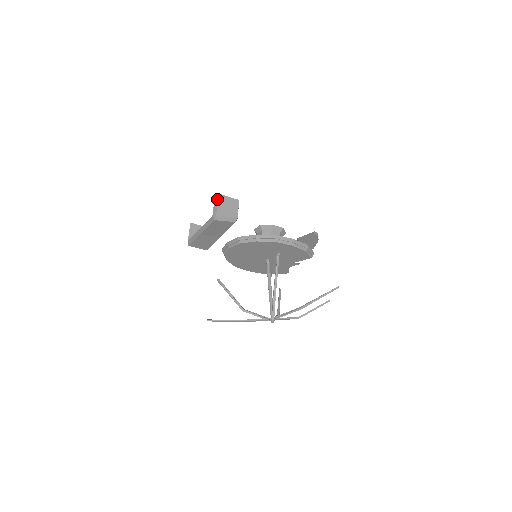
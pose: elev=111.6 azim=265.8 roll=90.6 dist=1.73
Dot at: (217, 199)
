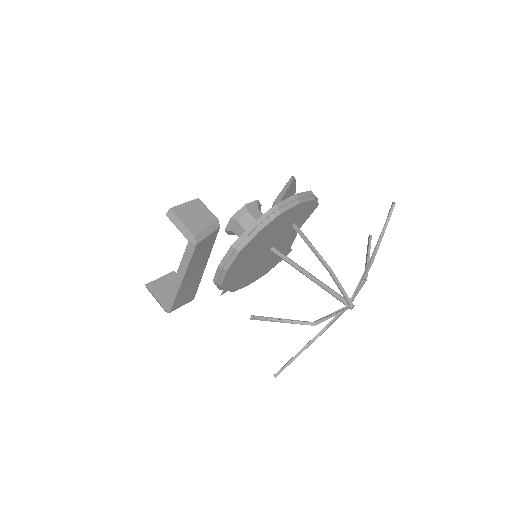
Dot at: (174, 216)
